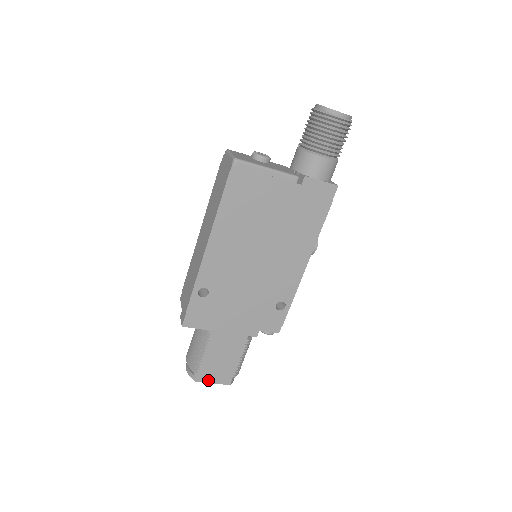
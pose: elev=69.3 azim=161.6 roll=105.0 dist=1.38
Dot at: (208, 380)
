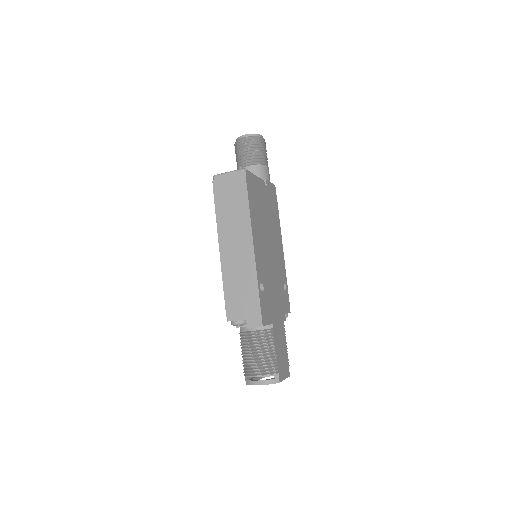
Dot at: (283, 377)
